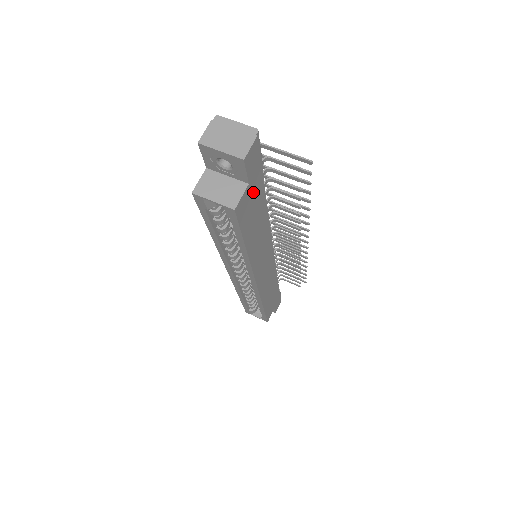
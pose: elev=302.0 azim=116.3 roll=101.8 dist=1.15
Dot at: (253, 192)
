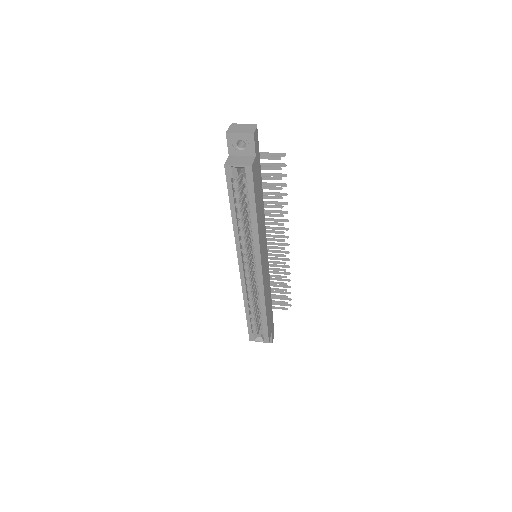
Dot at: (257, 167)
